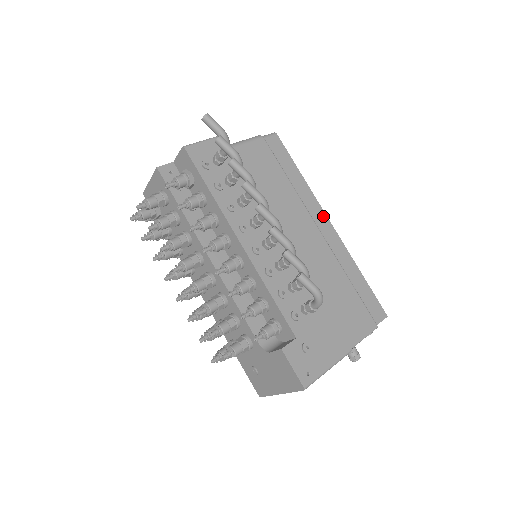
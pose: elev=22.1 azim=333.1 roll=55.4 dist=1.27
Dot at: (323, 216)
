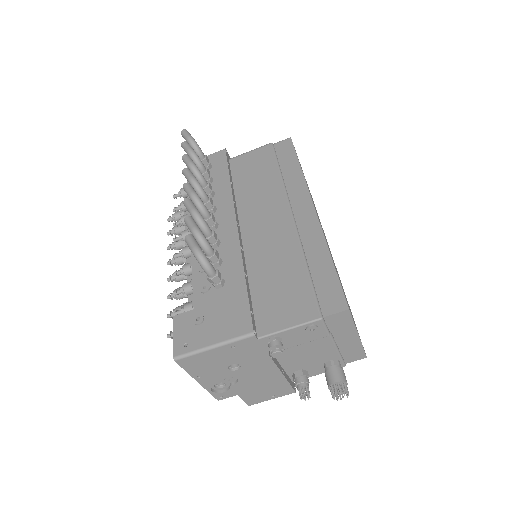
Dot at: (307, 201)
